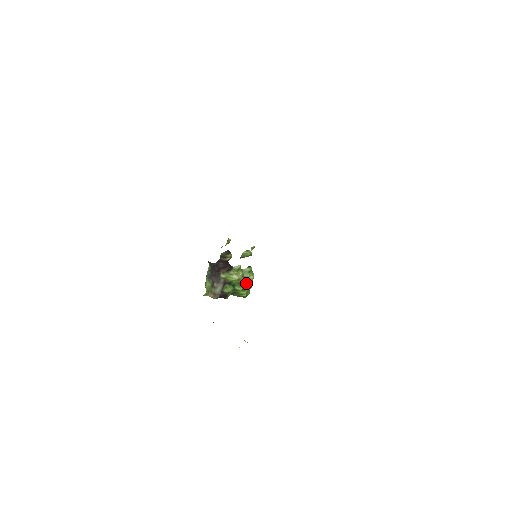
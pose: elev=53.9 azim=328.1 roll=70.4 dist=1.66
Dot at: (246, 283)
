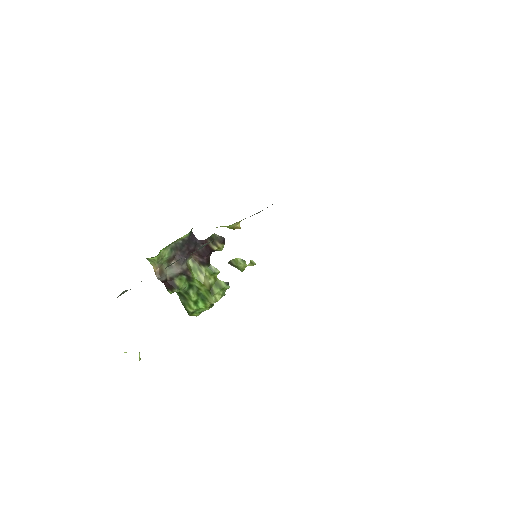
Dot at: (206, 298)
